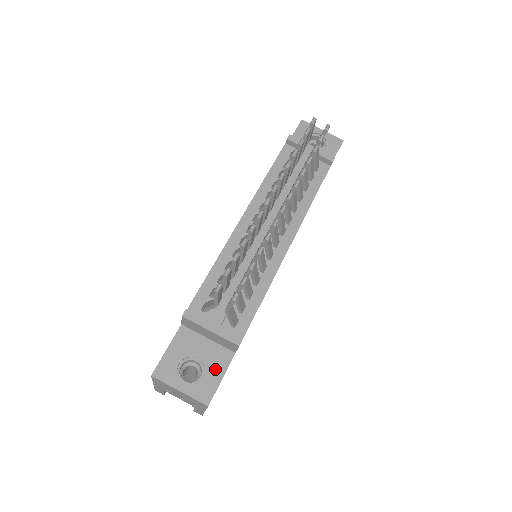
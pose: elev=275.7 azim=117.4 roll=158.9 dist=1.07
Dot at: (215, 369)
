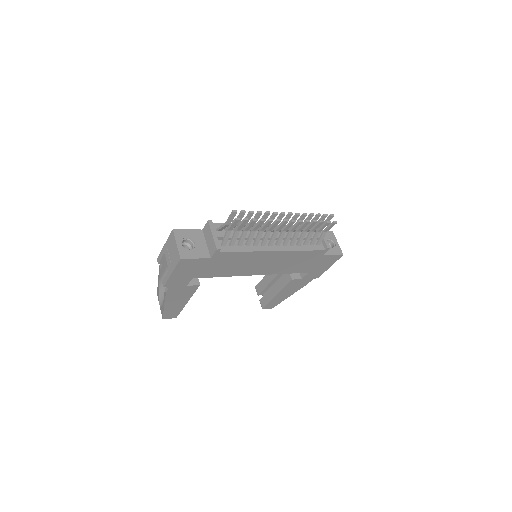
Dot at: (197, 253)
